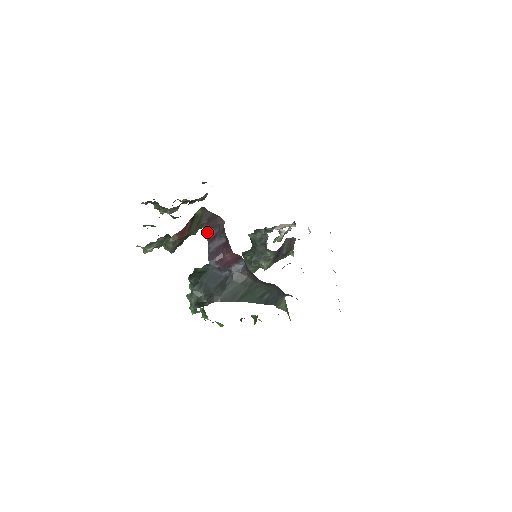
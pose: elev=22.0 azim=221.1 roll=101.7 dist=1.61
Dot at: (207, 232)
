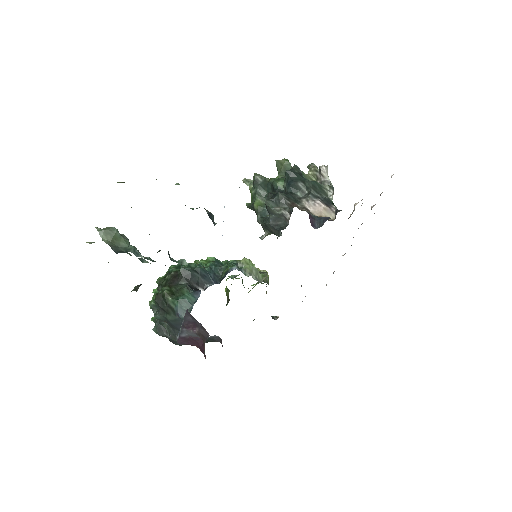
Dot at: (186, 312)
